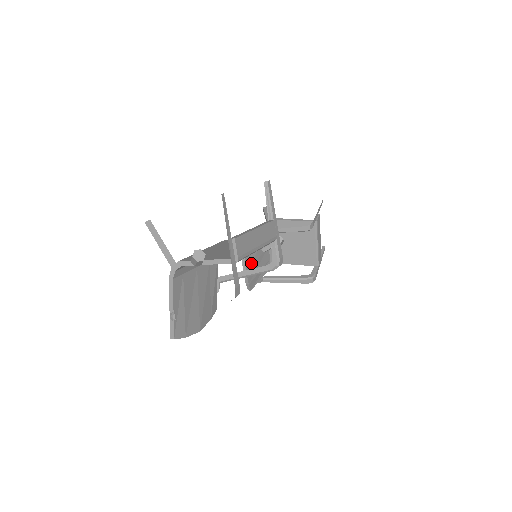
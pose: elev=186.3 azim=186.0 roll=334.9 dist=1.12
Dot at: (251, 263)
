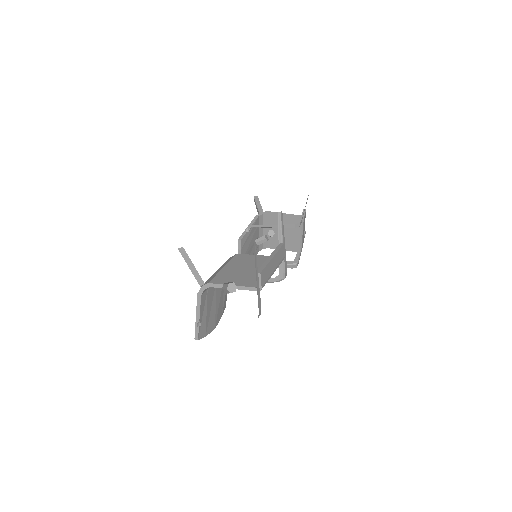
Dot at: (245, 253)
